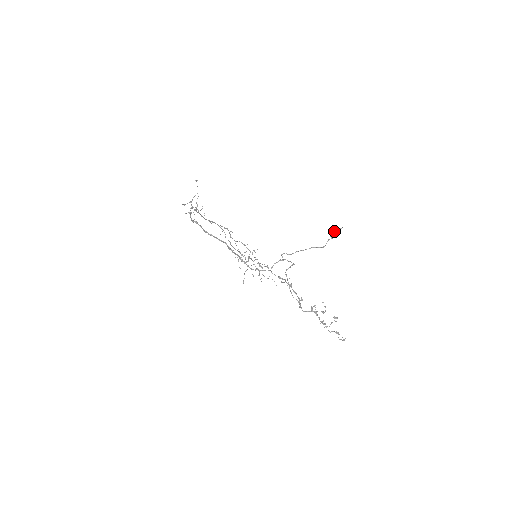
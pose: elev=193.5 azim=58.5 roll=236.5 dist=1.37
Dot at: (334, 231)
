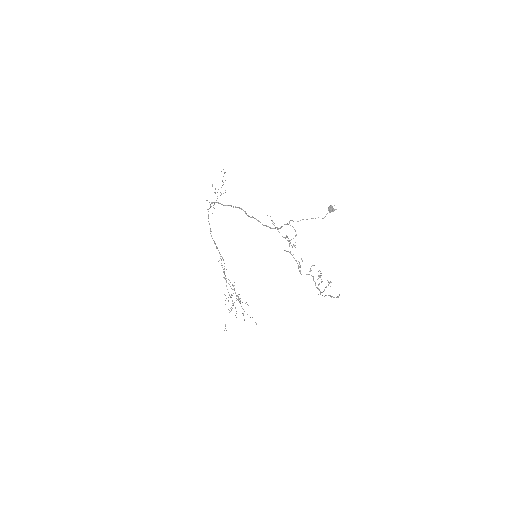
Dot at: (332, 206)
